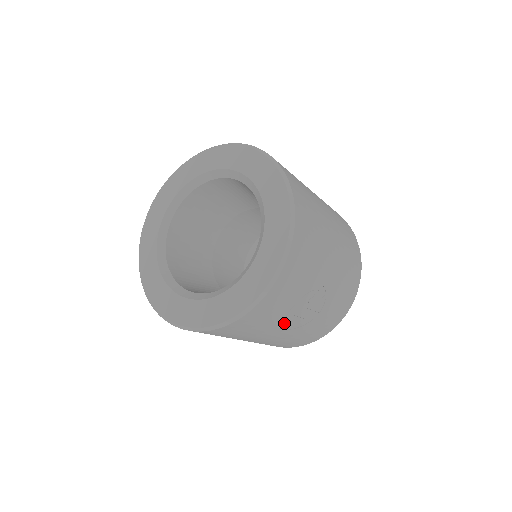
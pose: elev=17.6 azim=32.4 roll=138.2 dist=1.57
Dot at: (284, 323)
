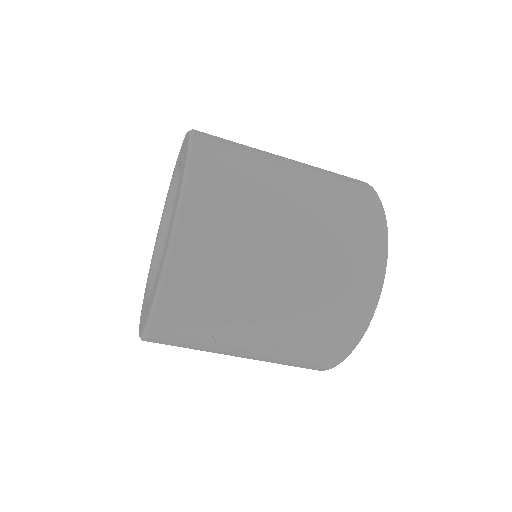
Dot at: (229, 345)
